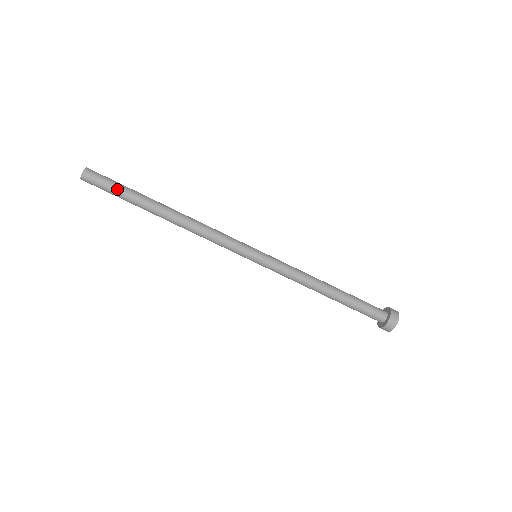
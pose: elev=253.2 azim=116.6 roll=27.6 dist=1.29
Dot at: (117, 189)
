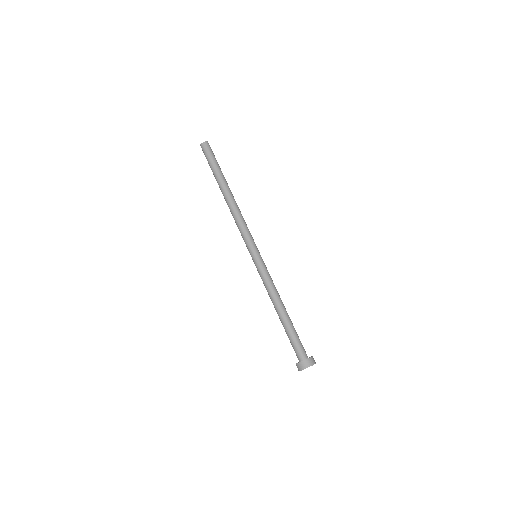
Dot at: (216, 162)
